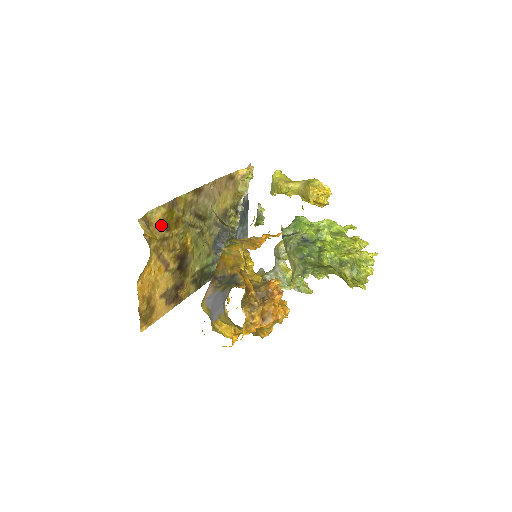
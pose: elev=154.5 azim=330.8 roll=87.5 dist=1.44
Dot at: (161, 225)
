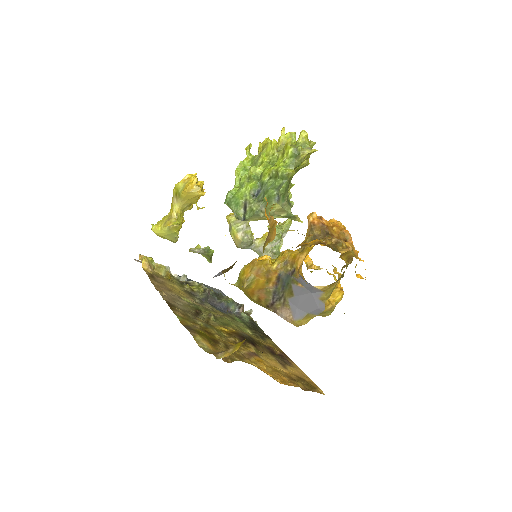
Dot at: (213, 346)
